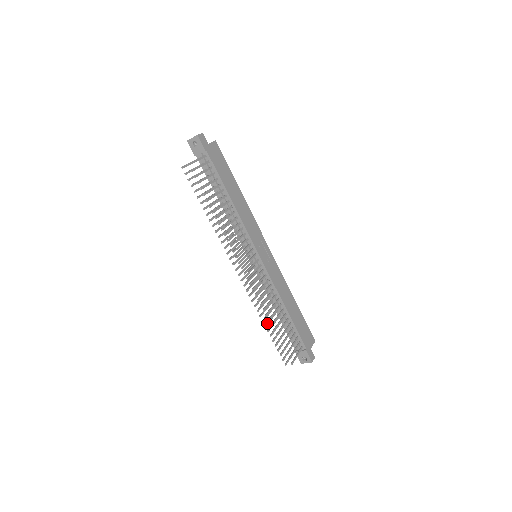
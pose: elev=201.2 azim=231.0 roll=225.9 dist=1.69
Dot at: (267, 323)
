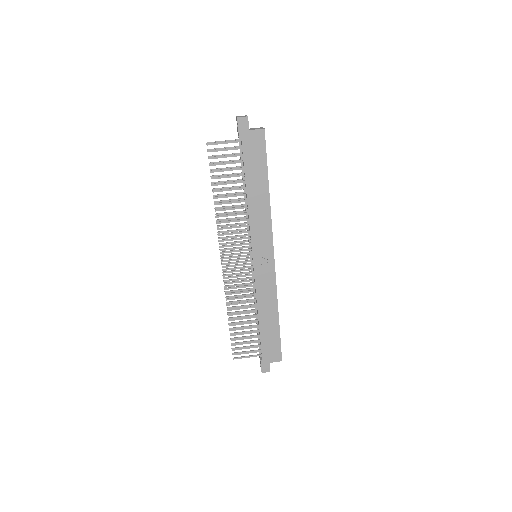
Dot at: (233, 314)
